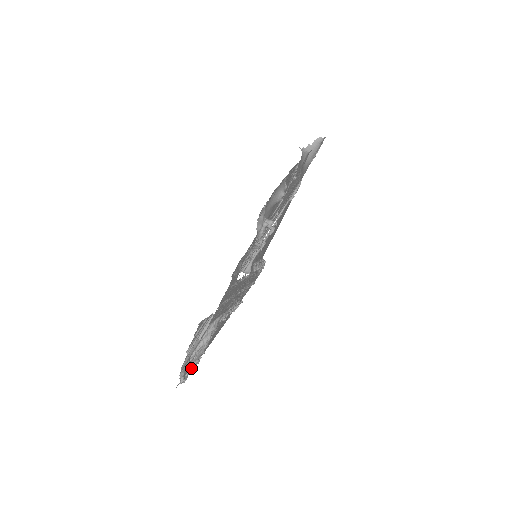
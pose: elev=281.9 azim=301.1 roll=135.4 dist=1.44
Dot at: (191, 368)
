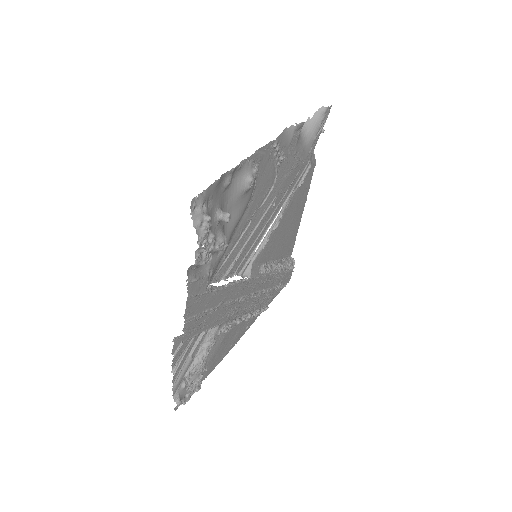
Dot at: (191, 388)
